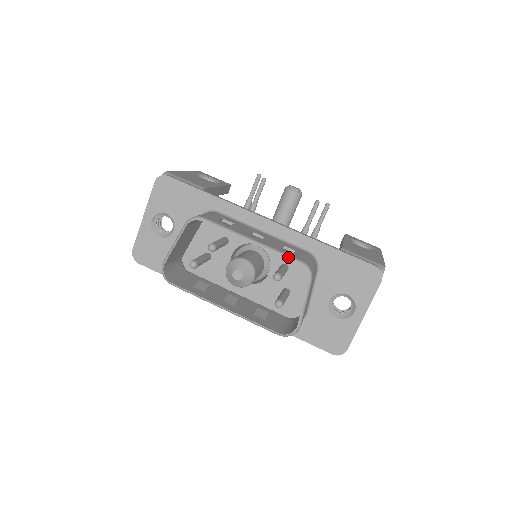
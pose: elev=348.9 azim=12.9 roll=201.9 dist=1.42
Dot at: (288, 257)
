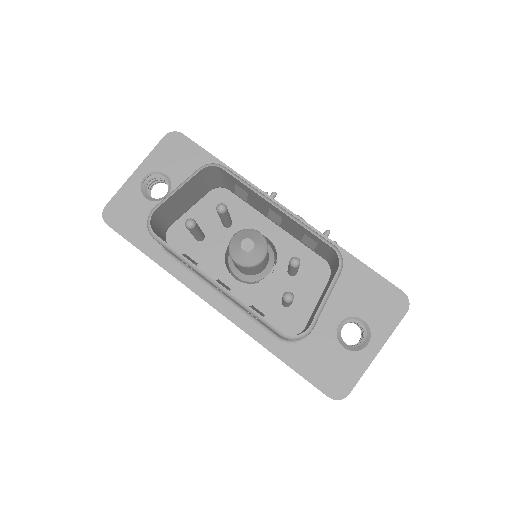
Dot at: (319, 235)
